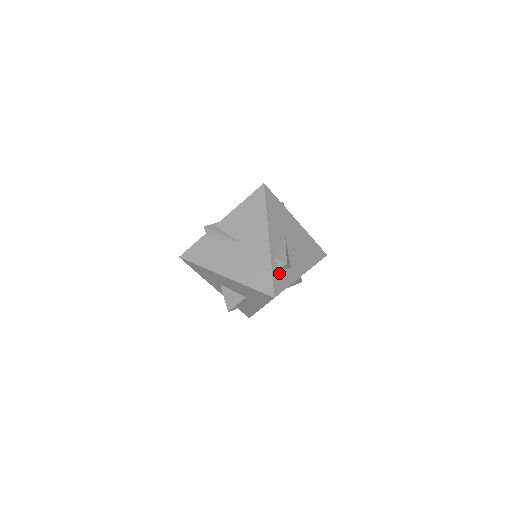
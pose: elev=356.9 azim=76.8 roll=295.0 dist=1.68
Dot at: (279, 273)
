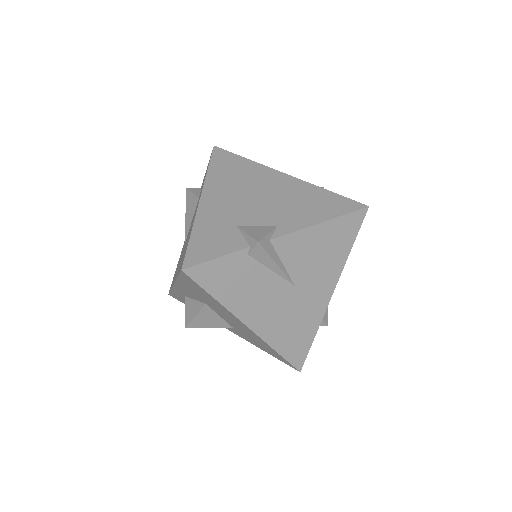
Dot at: occluded
